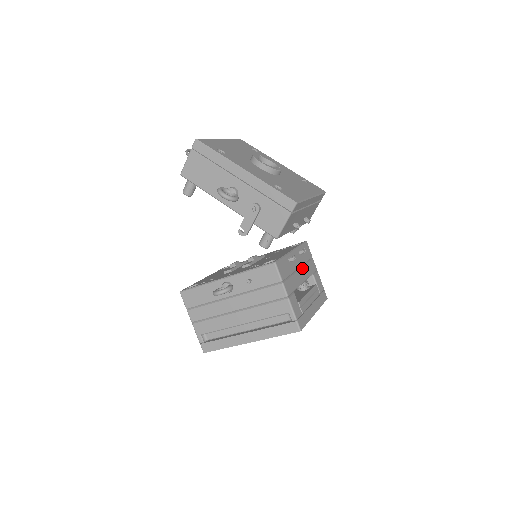
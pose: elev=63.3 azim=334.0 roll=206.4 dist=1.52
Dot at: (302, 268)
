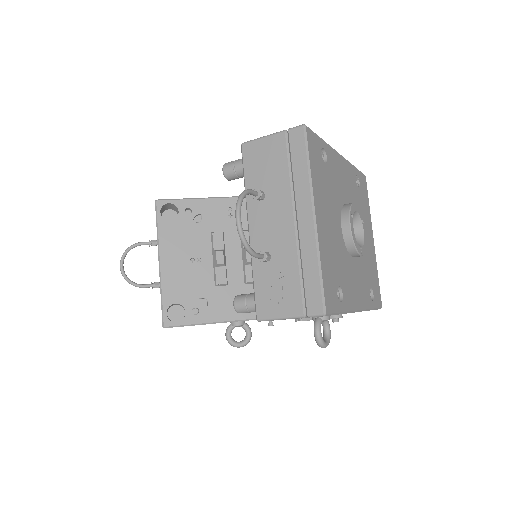
Dot at: occluded
